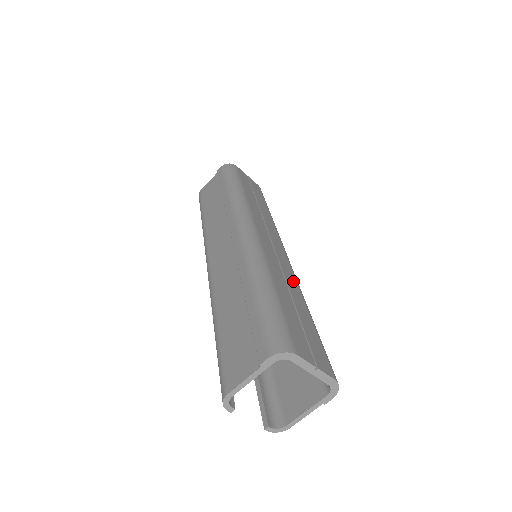
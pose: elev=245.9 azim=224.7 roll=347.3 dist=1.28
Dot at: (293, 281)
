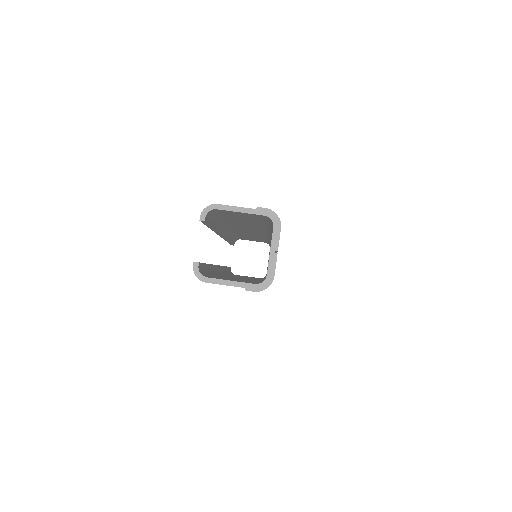
Dot at: occluded
